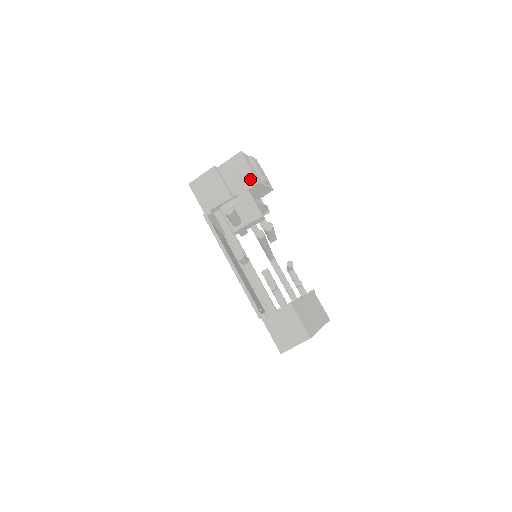
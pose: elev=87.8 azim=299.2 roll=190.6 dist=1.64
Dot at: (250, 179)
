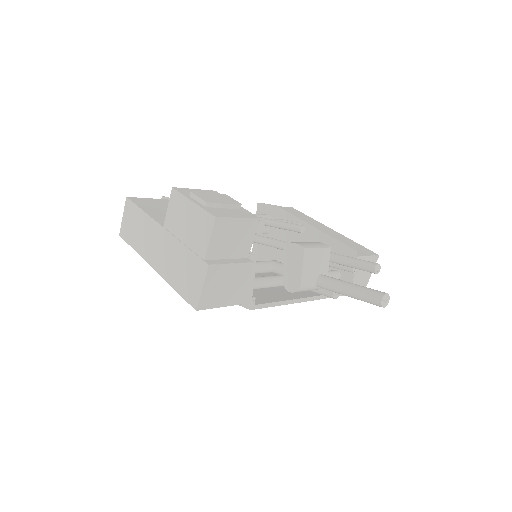
Dot at: (249, 227)
